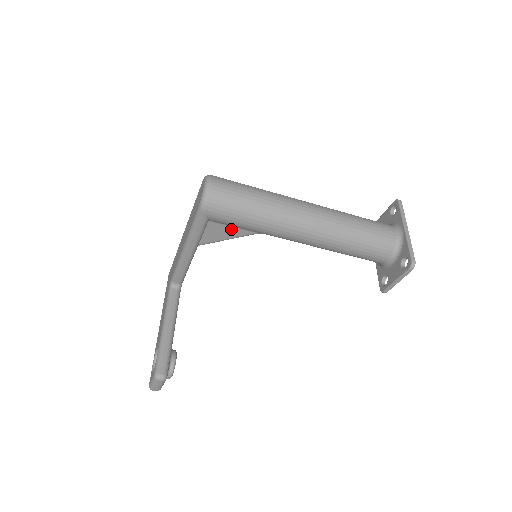
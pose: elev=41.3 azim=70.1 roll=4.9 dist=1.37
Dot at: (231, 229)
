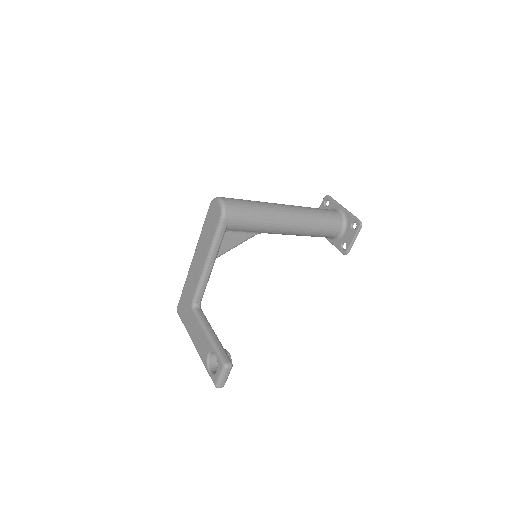
Dot at: (239, 235)
